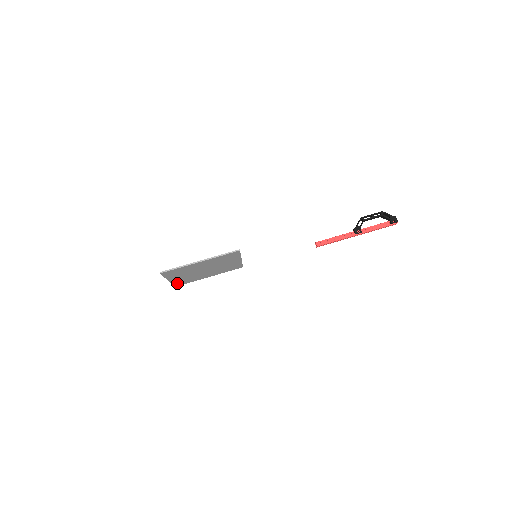
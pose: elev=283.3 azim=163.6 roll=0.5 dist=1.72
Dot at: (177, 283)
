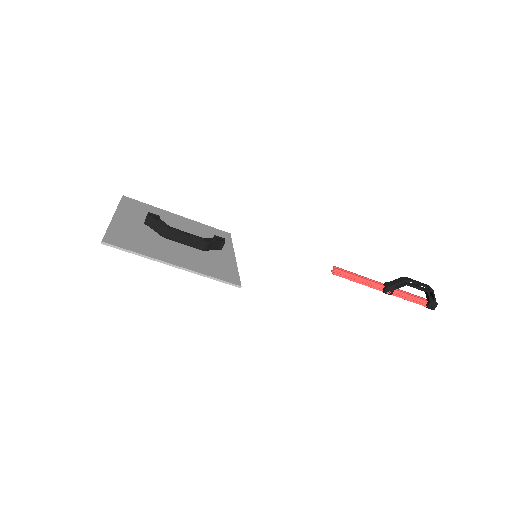
Dot at: (127, 205)
